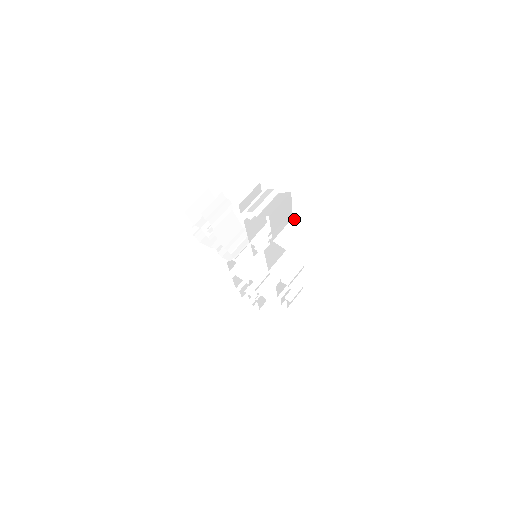
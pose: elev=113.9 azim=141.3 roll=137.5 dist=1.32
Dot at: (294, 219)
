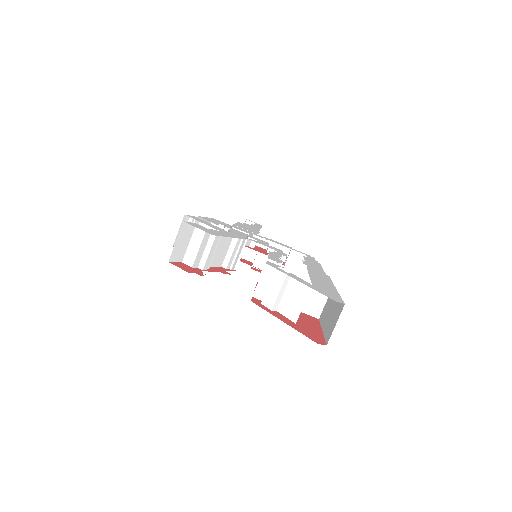
Dot at: (311, 276)
